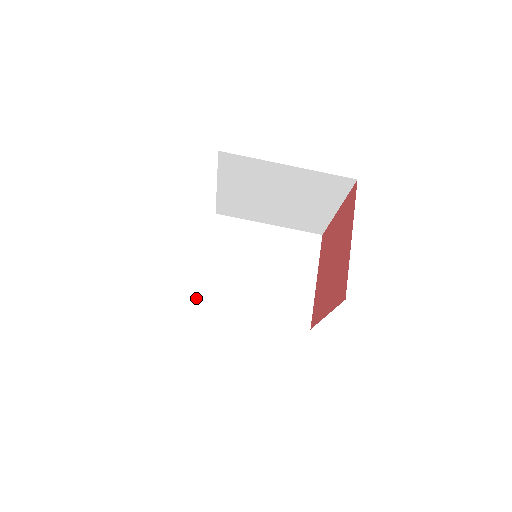
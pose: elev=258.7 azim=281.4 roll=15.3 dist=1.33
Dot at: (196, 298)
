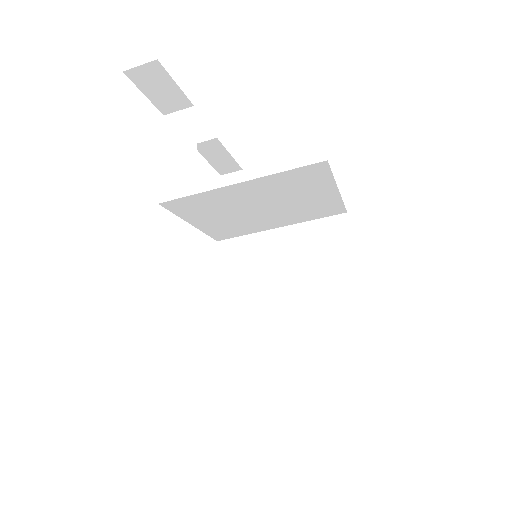
Dot at: occluded
